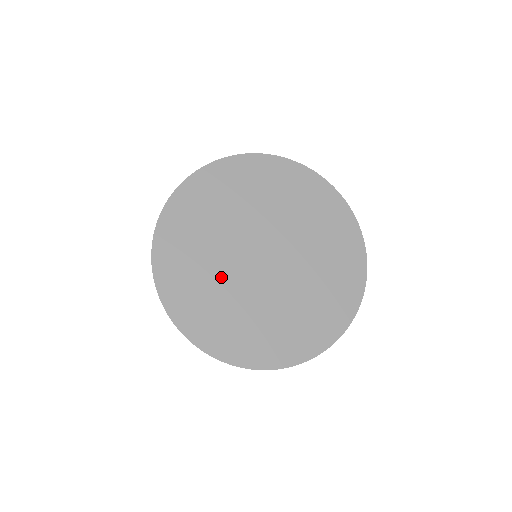
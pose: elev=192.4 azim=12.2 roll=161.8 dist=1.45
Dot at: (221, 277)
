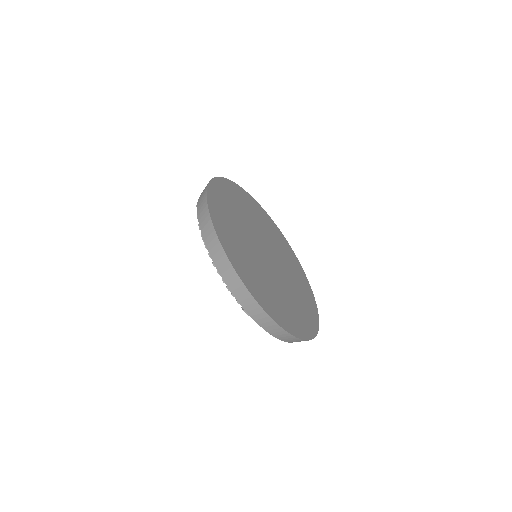
Dot at: (246, 244)
